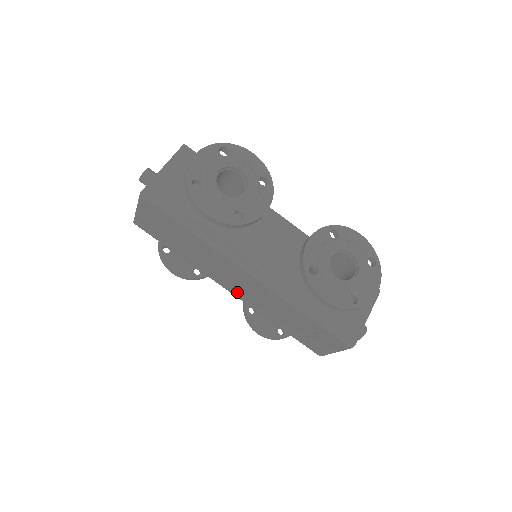
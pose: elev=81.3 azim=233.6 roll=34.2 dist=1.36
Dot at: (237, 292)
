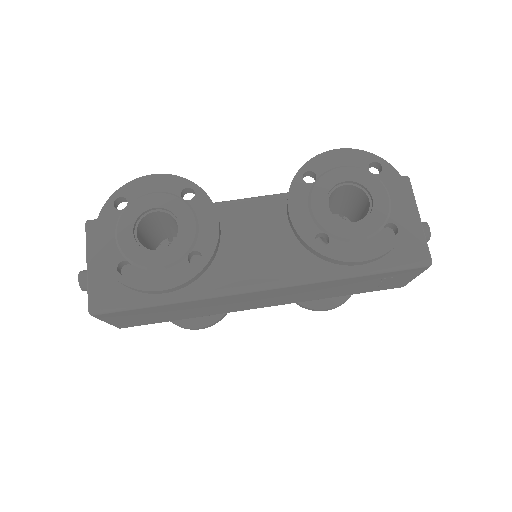
Dot at: (270, 304)
